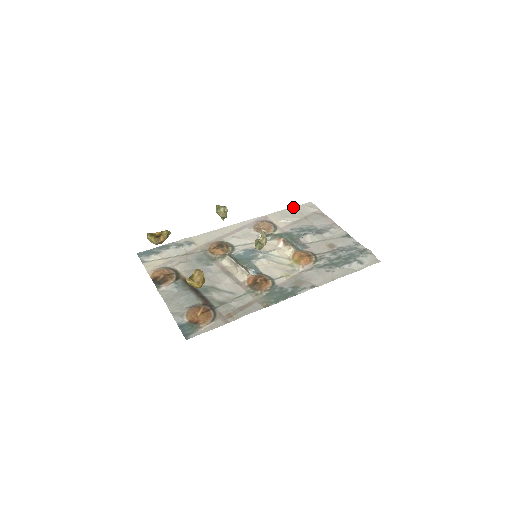
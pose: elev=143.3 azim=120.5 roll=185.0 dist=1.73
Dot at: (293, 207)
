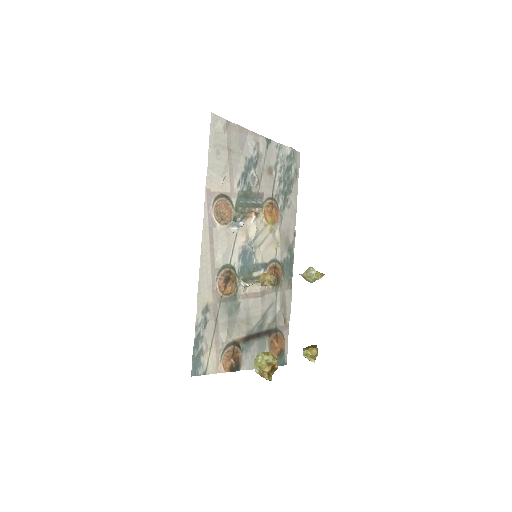
Dot at: (209, 144)
